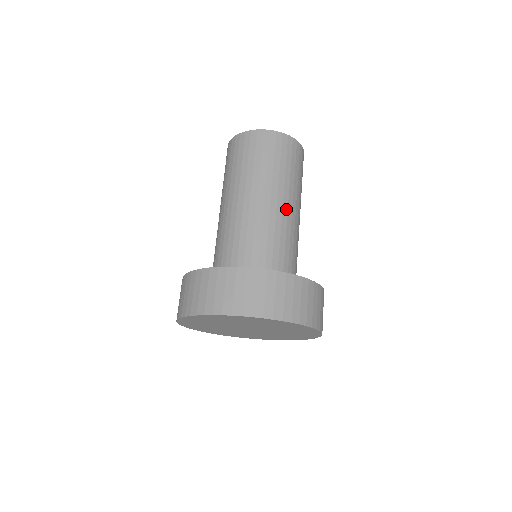
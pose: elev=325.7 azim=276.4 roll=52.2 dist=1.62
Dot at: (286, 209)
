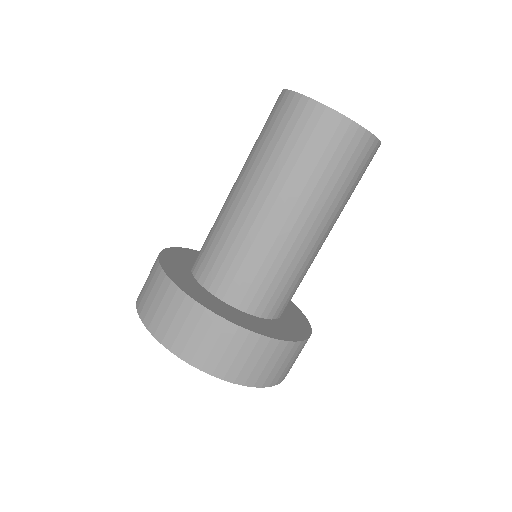
Dot at: (298, 229)
